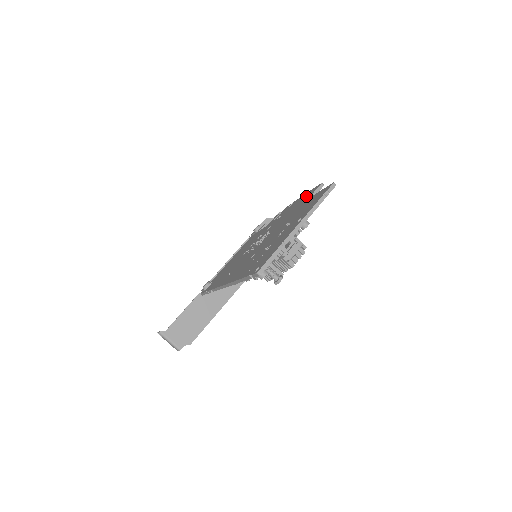
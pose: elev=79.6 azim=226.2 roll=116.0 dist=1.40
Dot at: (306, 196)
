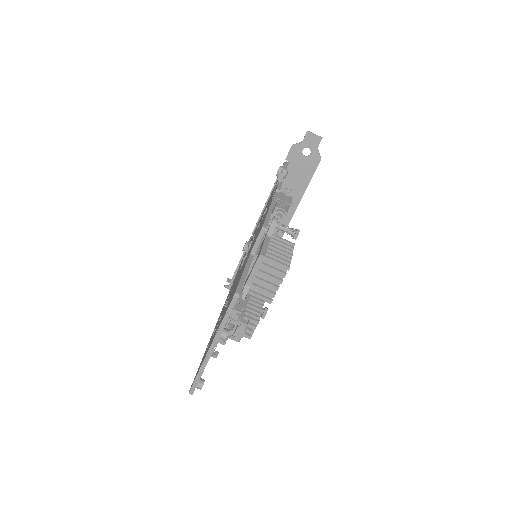
Dot at: (260, 228)
